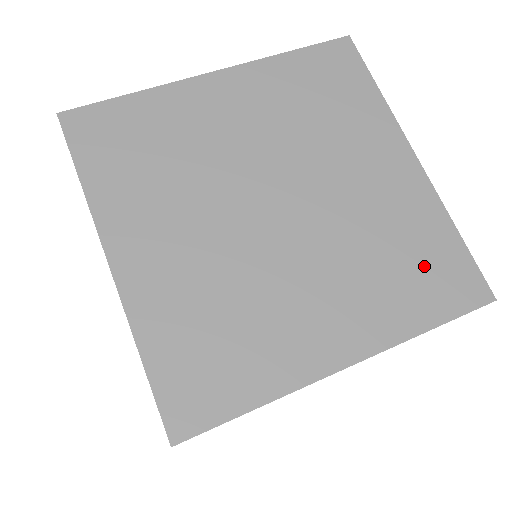
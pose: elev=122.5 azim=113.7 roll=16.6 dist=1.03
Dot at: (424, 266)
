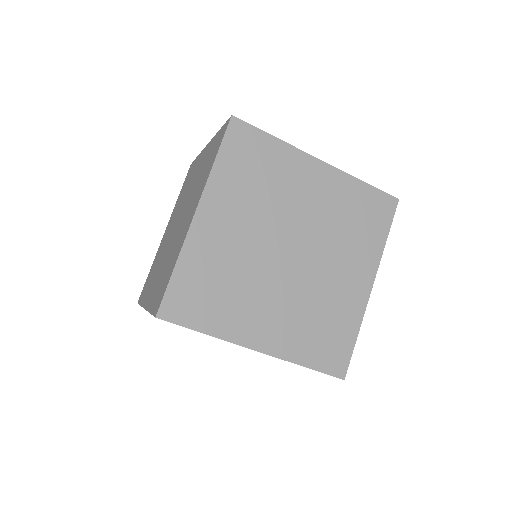
Dot at: (365, 214)
